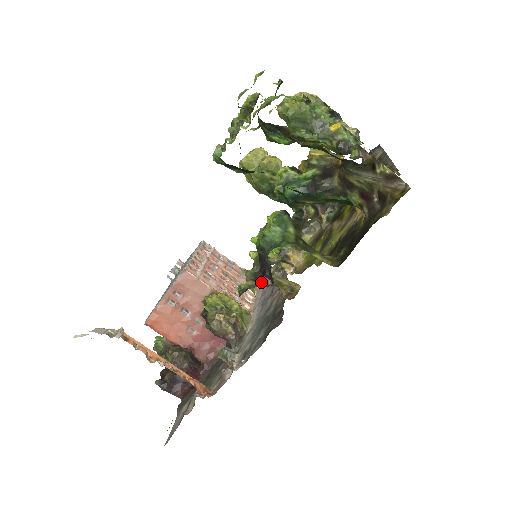
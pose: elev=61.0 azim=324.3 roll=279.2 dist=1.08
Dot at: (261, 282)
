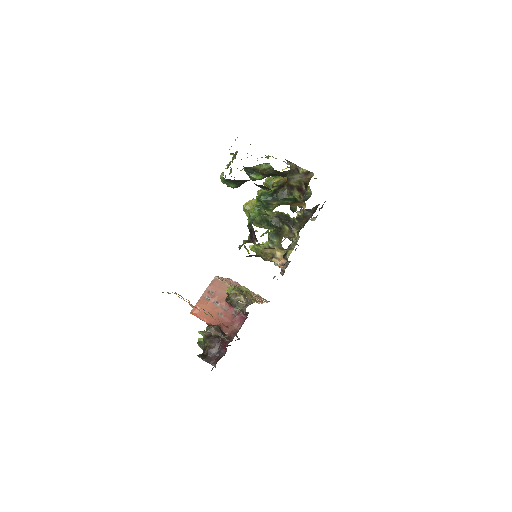
Dot at: (251, 242)
